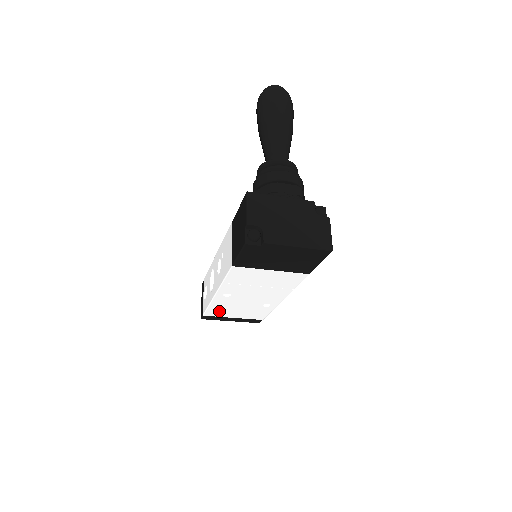
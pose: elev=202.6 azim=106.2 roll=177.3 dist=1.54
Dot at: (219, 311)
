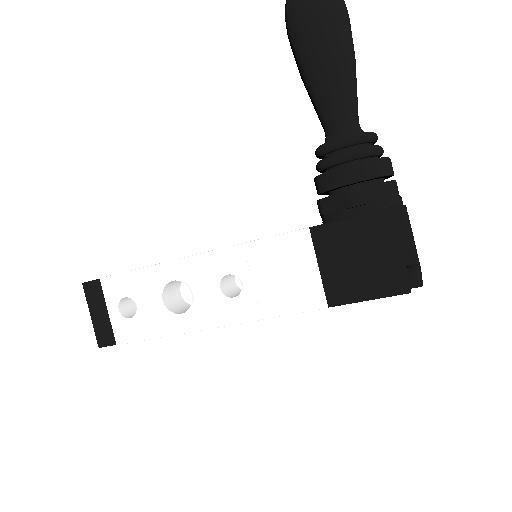
Dot at: occluded
